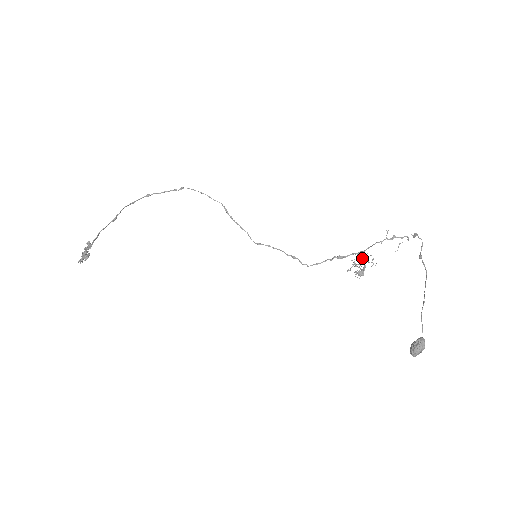
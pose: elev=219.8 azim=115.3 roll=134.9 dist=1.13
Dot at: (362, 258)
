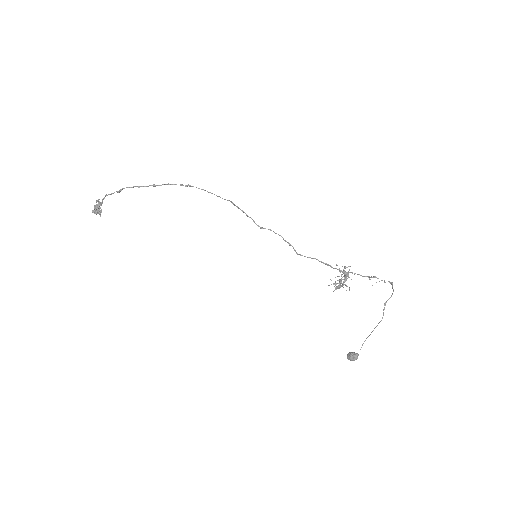
Dot at: (345, 272)
